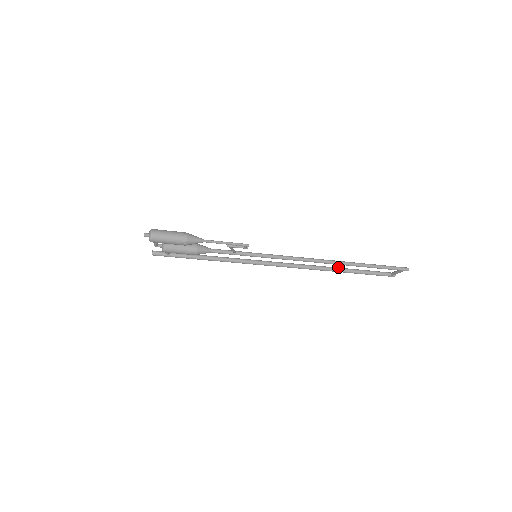
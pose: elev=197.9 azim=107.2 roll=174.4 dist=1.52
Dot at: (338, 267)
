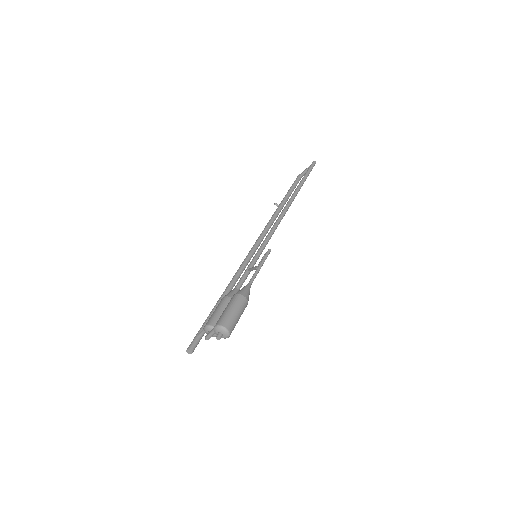
Dot at: (278, 206)
